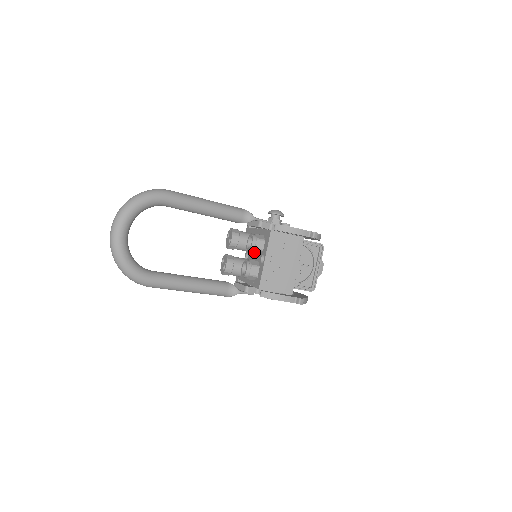
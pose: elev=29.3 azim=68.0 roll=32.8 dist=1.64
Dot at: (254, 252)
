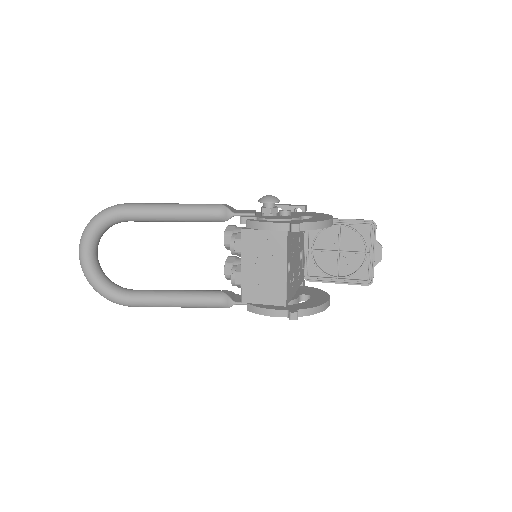
Dot at: (239, 255)
